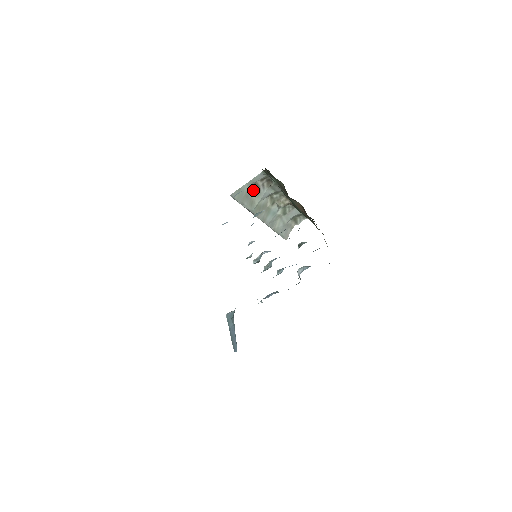
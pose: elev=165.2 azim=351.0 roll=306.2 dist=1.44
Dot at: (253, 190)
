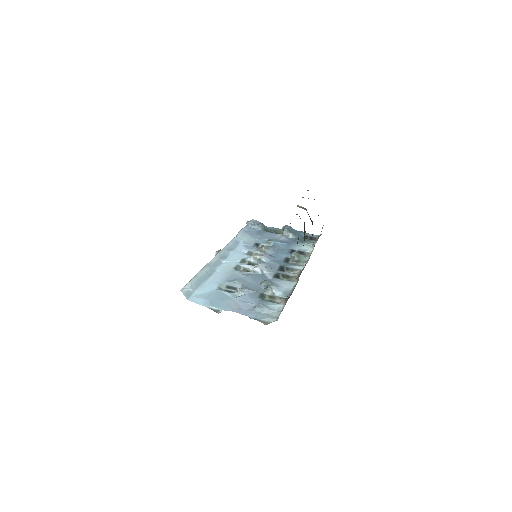
Dot at: occluded
